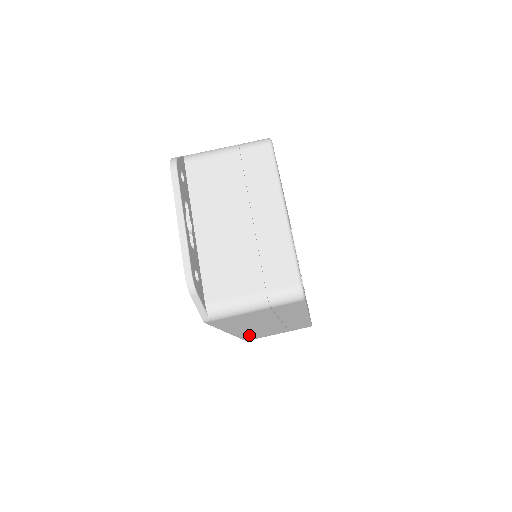
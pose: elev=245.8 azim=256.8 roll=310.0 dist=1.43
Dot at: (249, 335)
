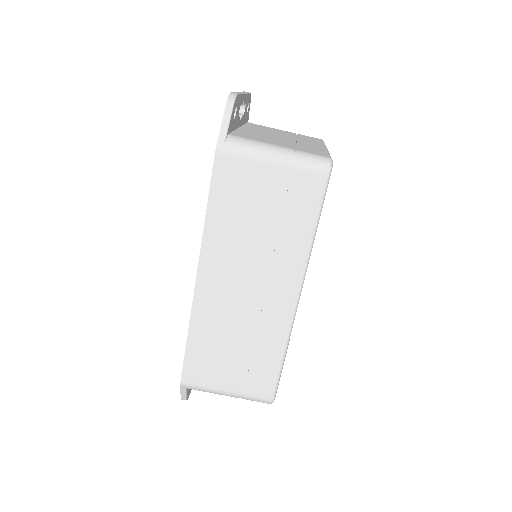
Dot at: (202, 335)
